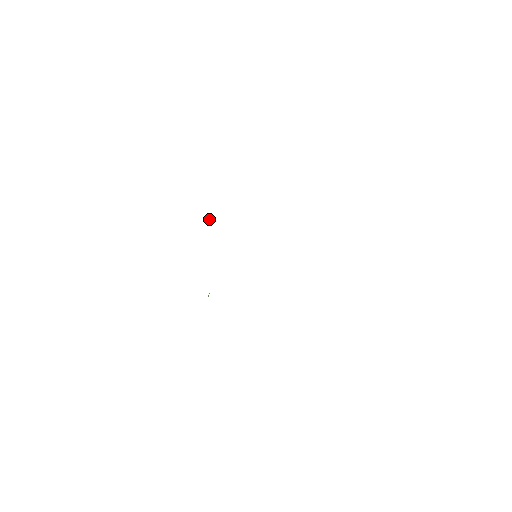
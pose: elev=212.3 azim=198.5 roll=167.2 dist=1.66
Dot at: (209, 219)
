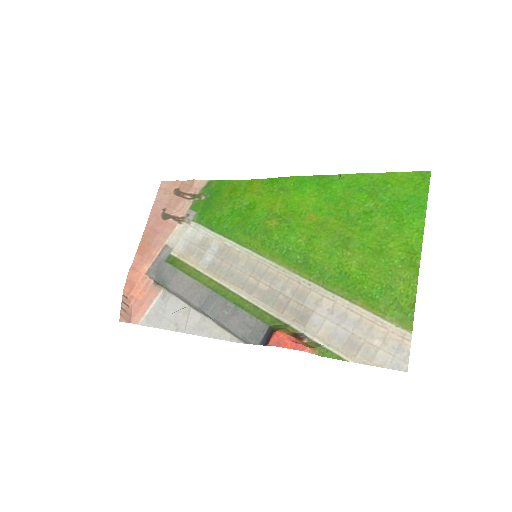
Dot at: (319, 354)
